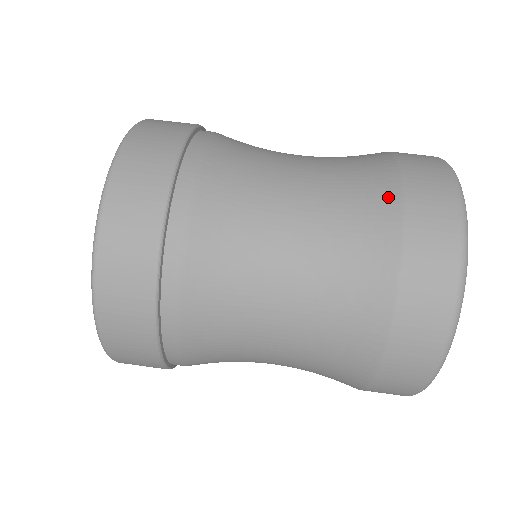
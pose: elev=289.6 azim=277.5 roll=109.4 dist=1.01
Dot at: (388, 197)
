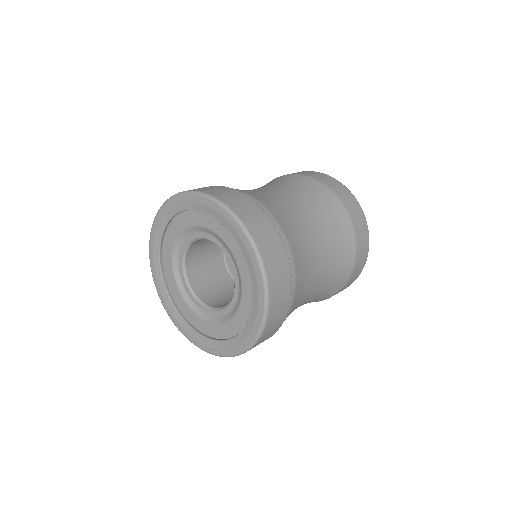
Dot at: (323, 189)
